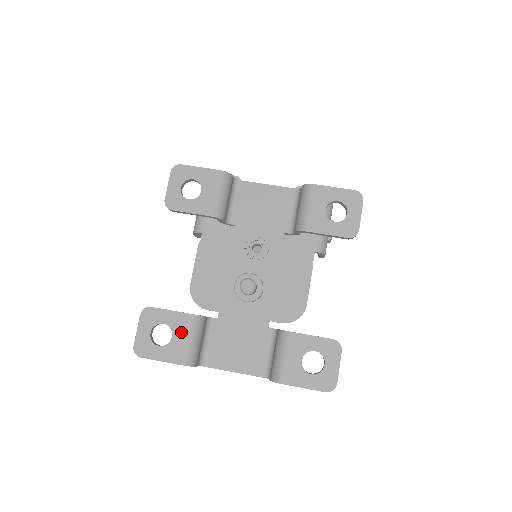
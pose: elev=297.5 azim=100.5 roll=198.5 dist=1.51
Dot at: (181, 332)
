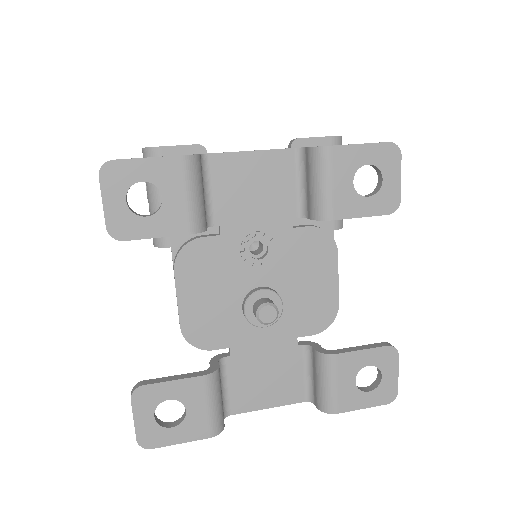
Dot at: (196, 402)
